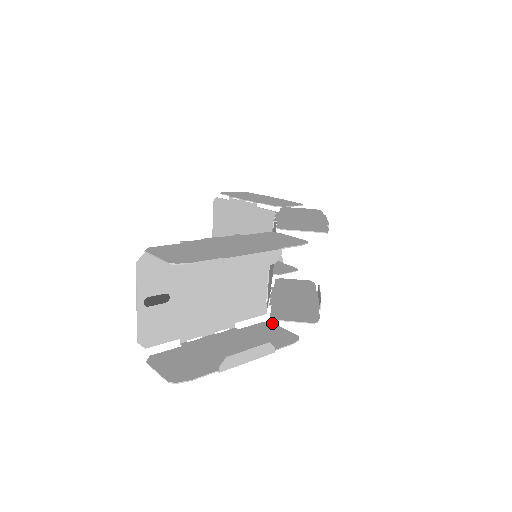
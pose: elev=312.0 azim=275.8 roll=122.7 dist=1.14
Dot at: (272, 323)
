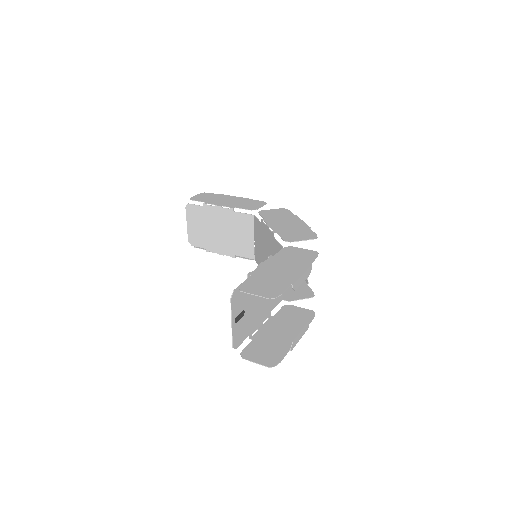
Dot at: (290, 305)
